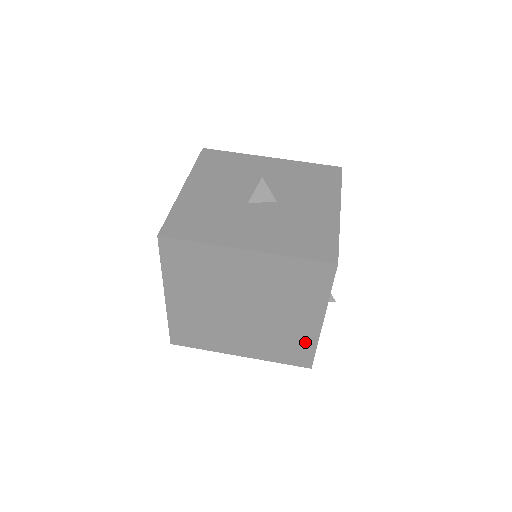
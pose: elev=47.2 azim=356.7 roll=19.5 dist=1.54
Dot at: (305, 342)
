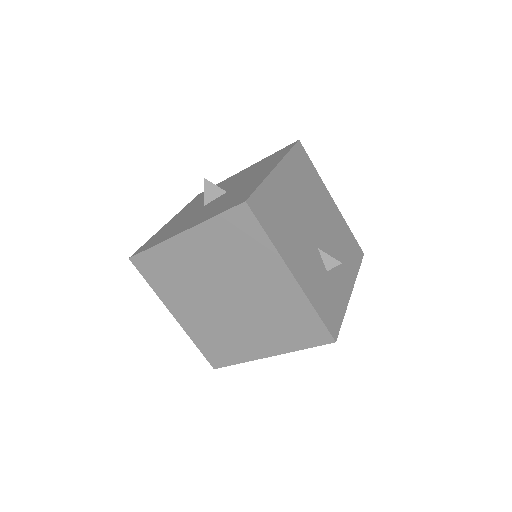
Dot at: (301, 309)
